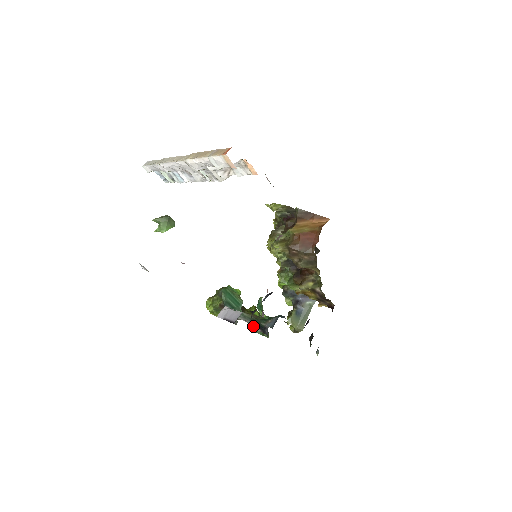
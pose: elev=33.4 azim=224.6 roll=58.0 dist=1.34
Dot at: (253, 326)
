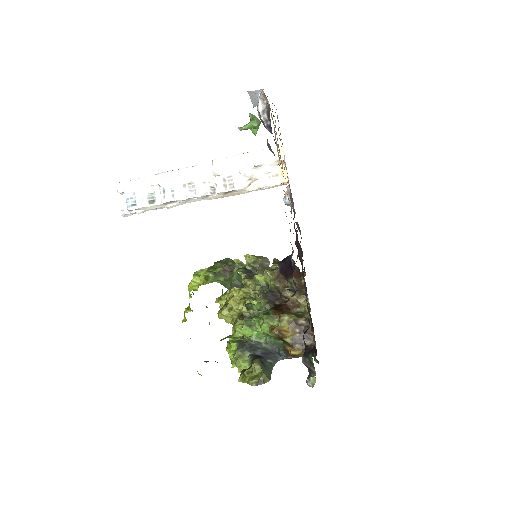
Dot at: occluded
